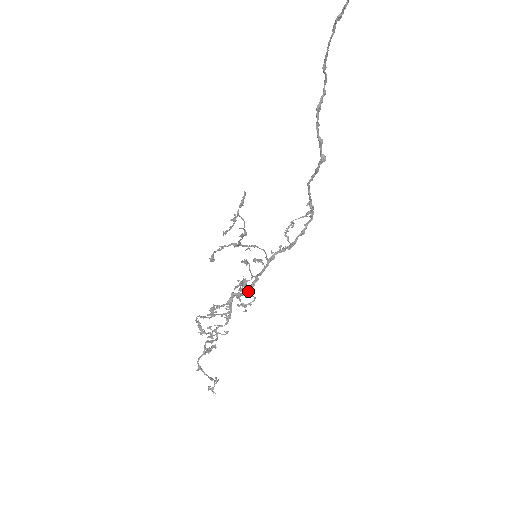
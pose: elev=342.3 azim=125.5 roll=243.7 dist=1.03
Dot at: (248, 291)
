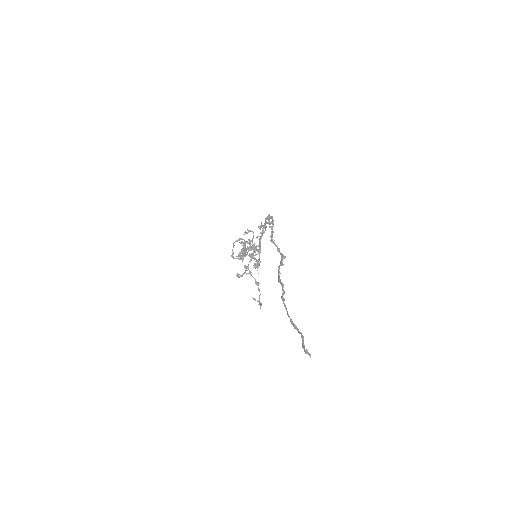
Dot at: occluded
